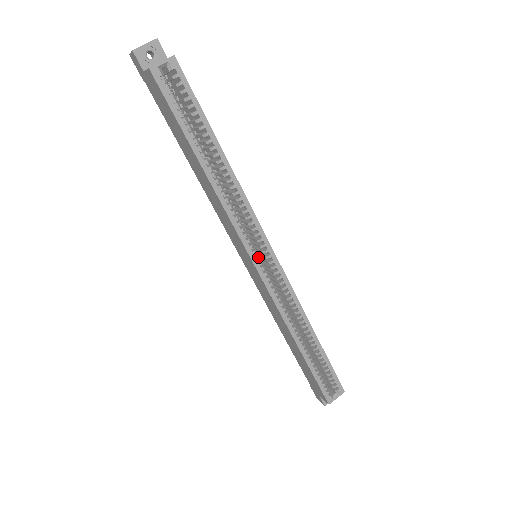
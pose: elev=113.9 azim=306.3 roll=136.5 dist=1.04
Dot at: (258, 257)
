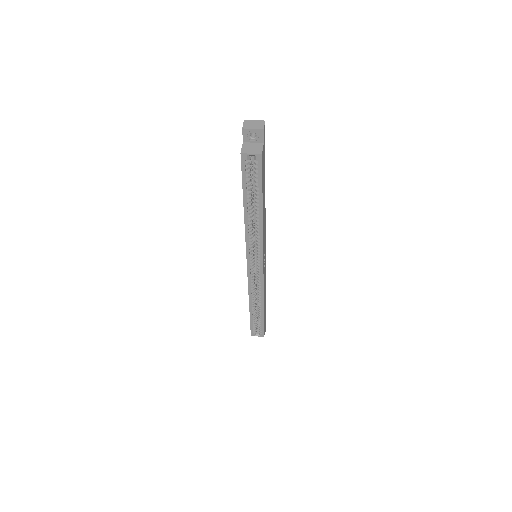
Dot at: (252, 263)
